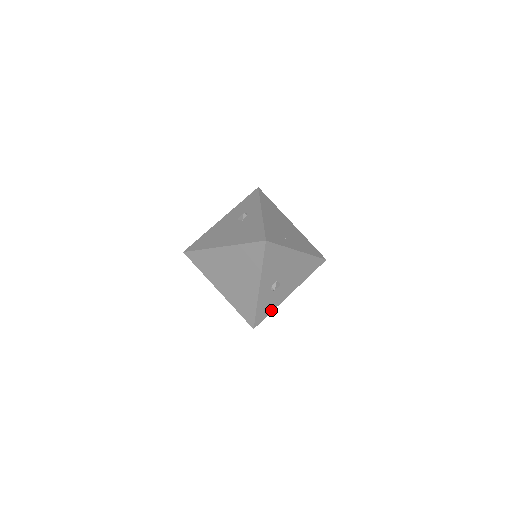
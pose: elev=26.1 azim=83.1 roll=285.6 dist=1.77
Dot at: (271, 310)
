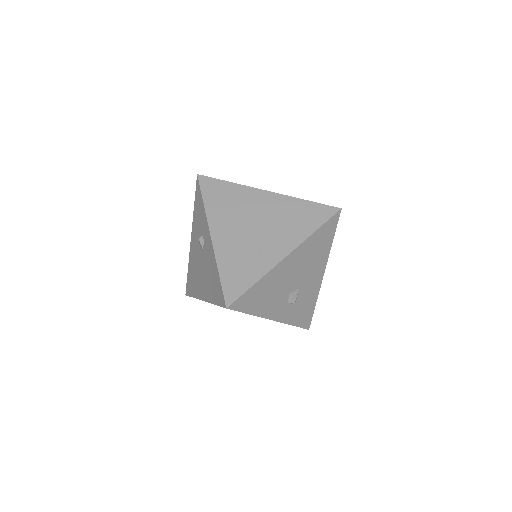
Dot at: (313, 304)
